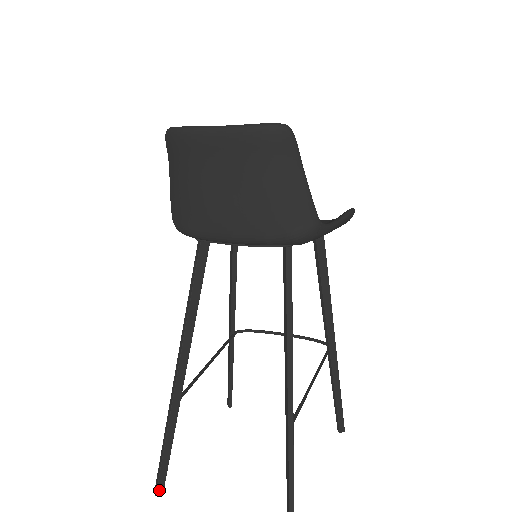
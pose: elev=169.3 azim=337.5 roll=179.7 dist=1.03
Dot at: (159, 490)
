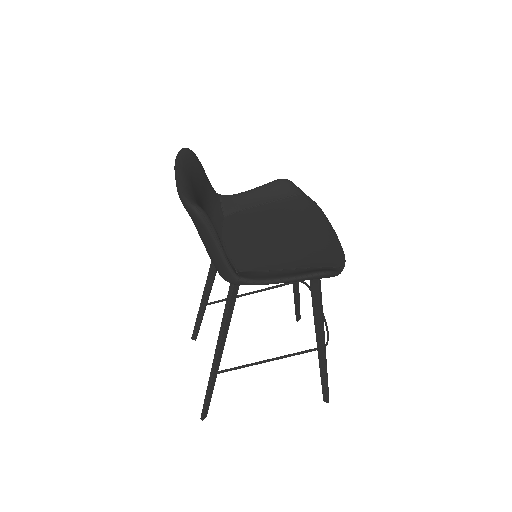
Dot at: (193, 338)
